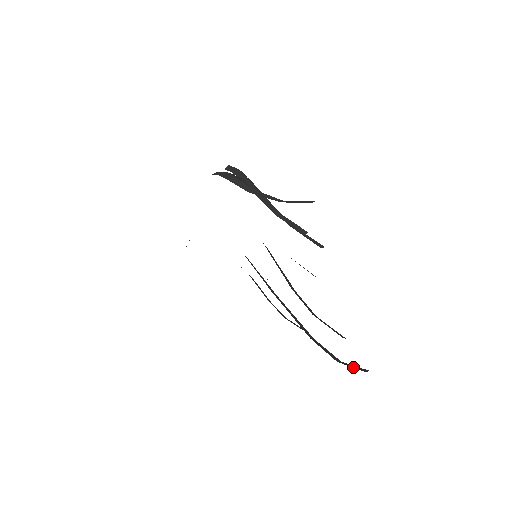
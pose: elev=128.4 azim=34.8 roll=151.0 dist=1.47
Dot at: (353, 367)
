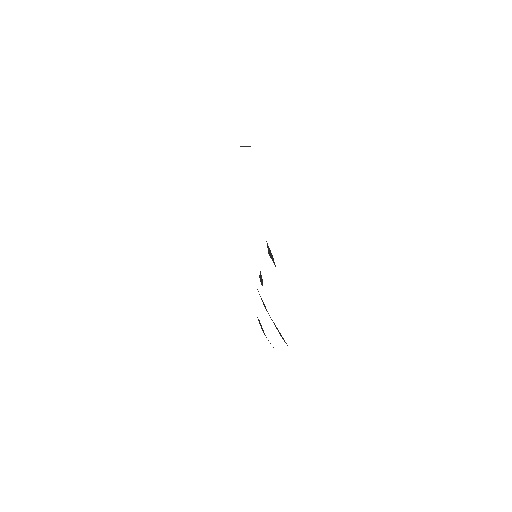
Dot at: occluded
